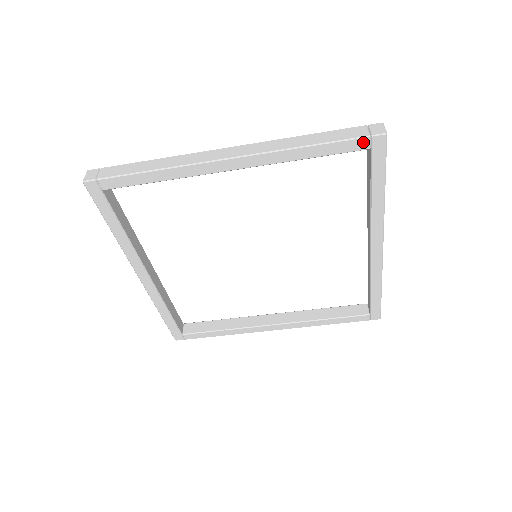
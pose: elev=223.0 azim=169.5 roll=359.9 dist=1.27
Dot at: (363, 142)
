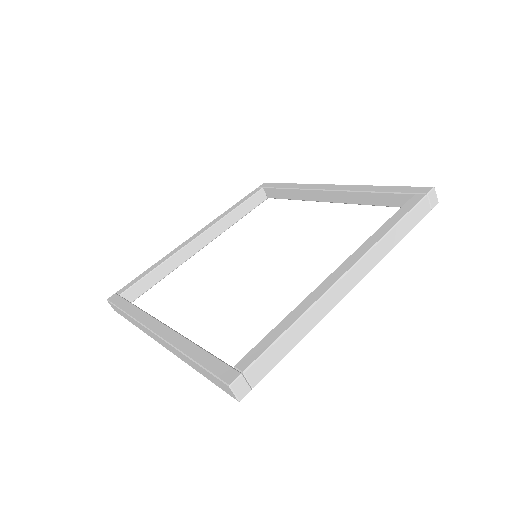
Dot at: occluded
